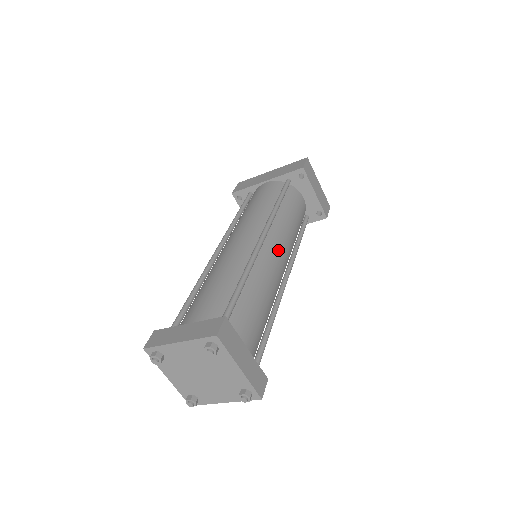
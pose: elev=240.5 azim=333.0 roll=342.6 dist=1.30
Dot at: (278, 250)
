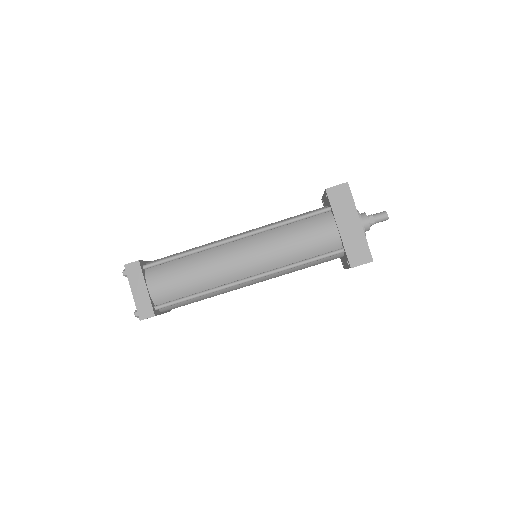
Dot at: (254, 283)
